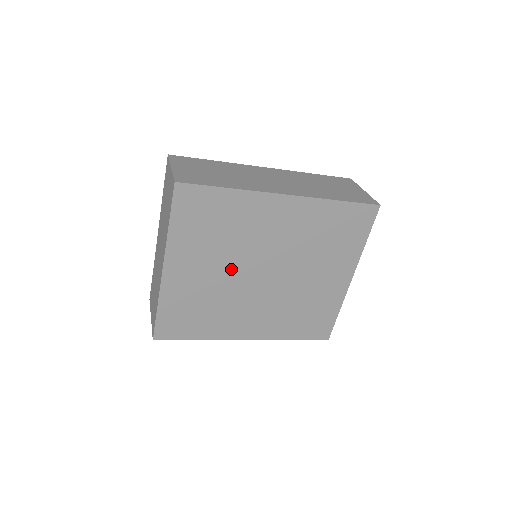
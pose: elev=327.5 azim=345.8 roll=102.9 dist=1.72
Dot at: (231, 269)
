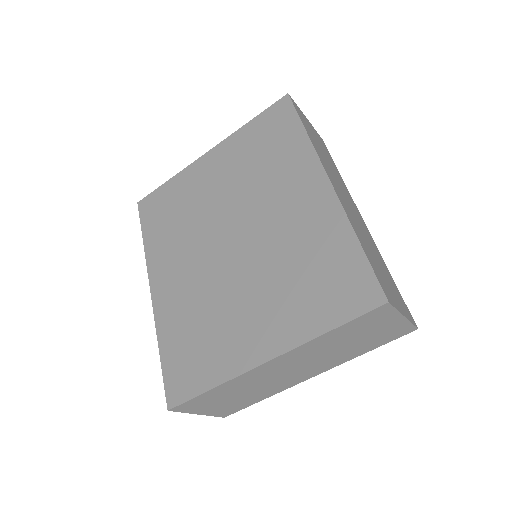
Dot at: (226, 204)
